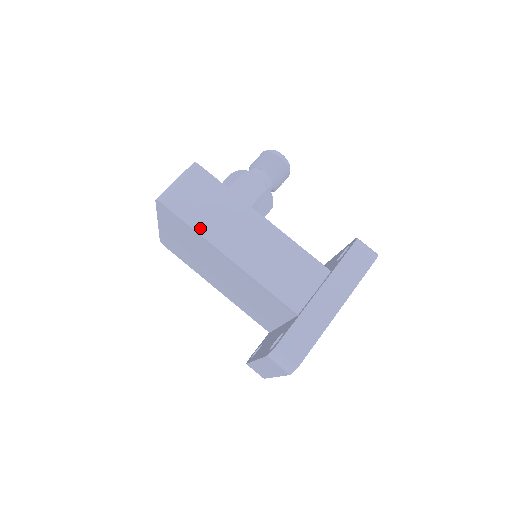
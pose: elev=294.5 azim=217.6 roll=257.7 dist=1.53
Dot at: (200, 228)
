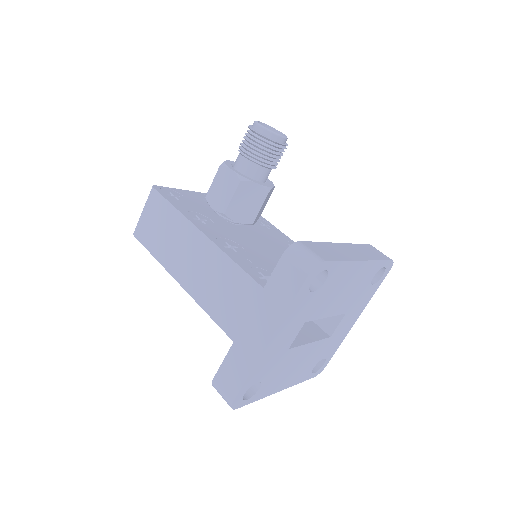
Dot at: (159, 256)
